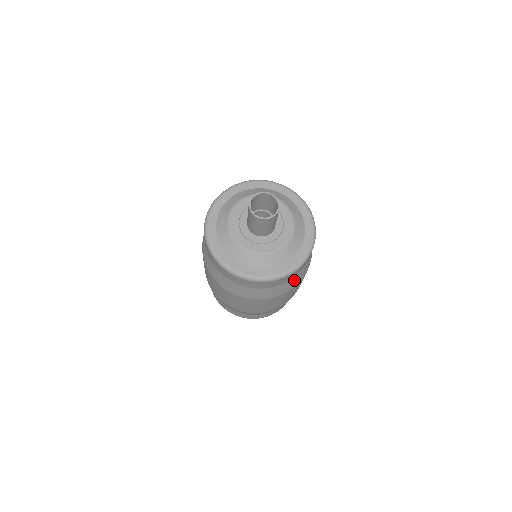
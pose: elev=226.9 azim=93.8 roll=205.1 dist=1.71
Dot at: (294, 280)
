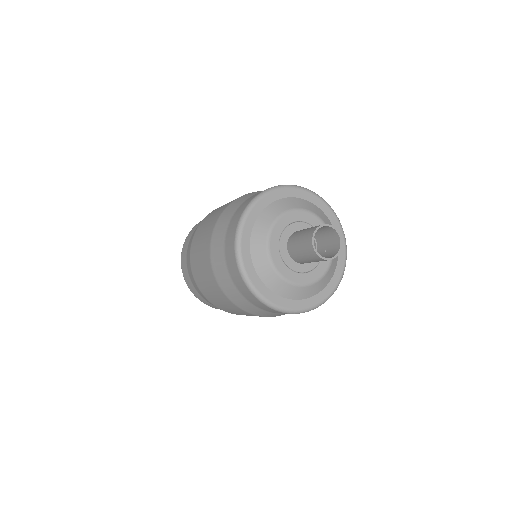
Dot at: occluded
